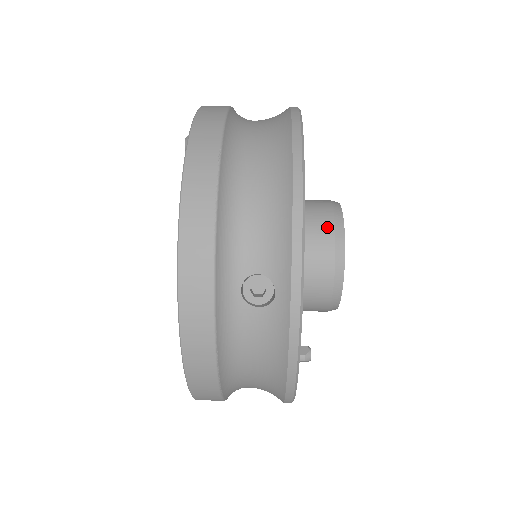
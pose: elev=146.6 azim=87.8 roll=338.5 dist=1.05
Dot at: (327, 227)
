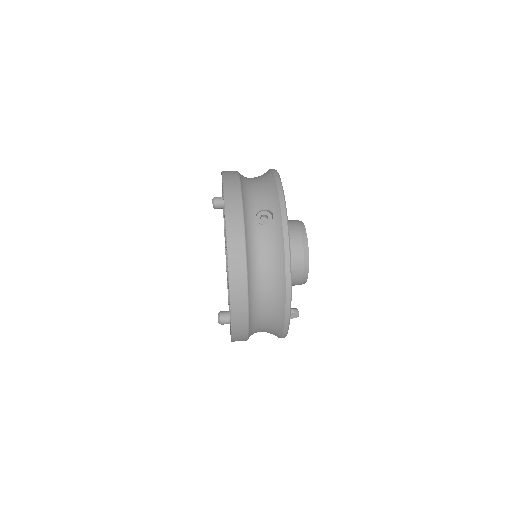
Dot at: (294, 222)
